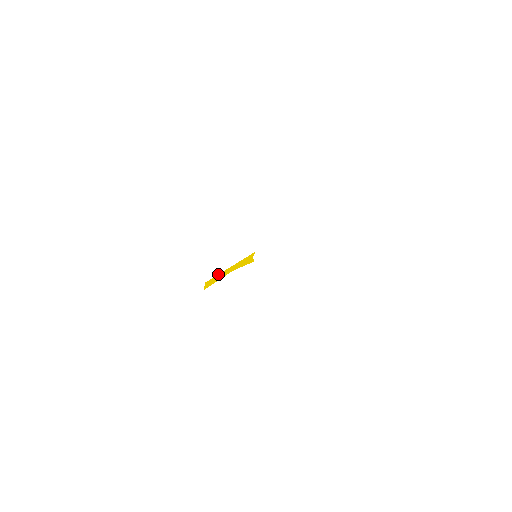
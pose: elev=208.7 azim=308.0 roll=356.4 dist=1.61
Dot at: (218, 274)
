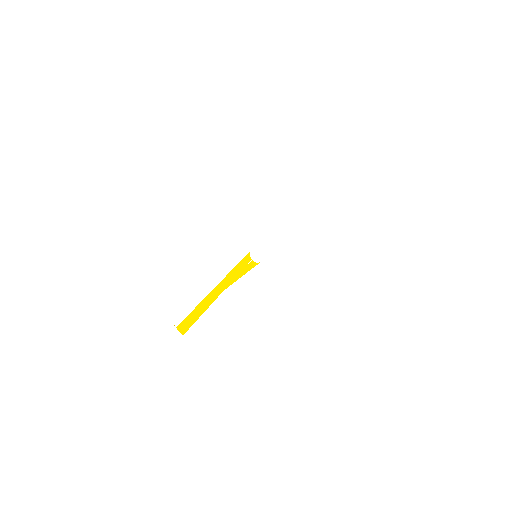
Dot at: (195, 307)
